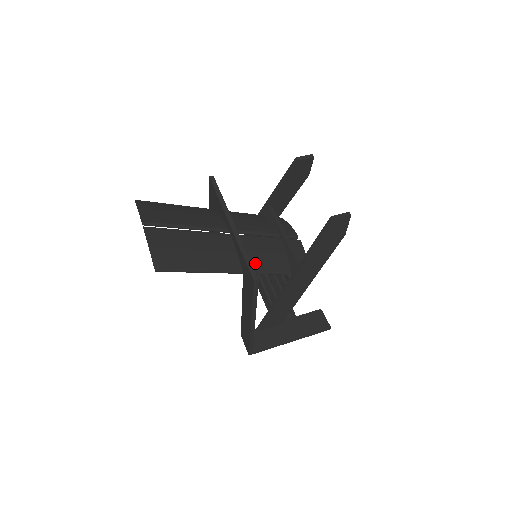
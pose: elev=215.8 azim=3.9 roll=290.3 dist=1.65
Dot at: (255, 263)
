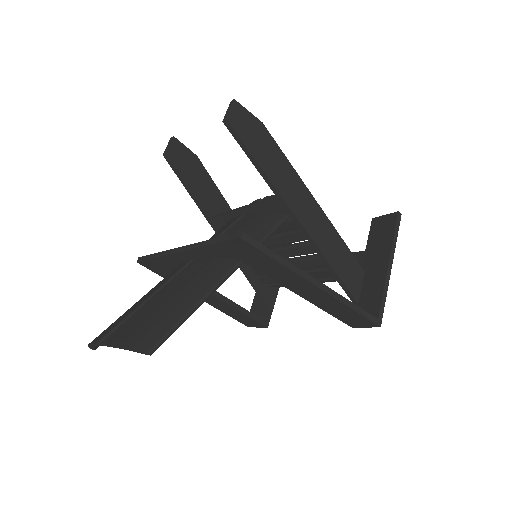
Dot at: occluded
